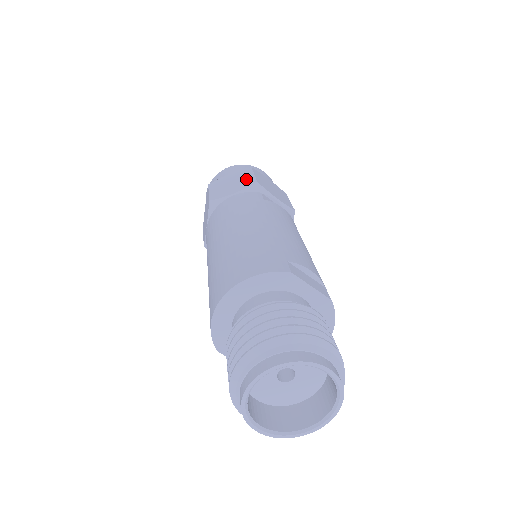
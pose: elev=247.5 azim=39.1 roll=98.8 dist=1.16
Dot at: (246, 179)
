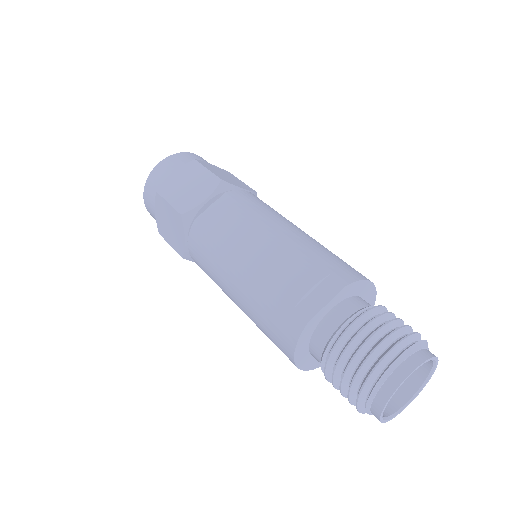
Dot at: (171, 215)
